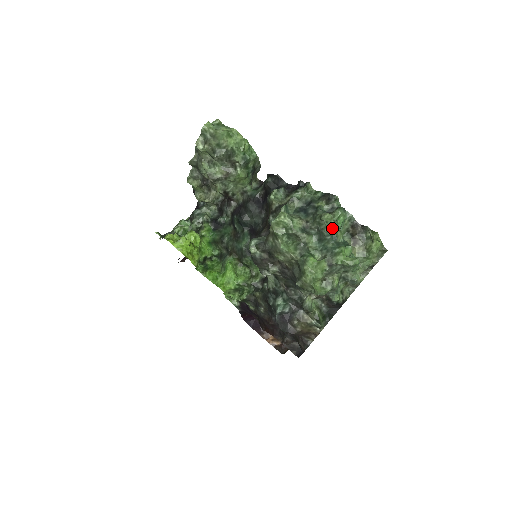
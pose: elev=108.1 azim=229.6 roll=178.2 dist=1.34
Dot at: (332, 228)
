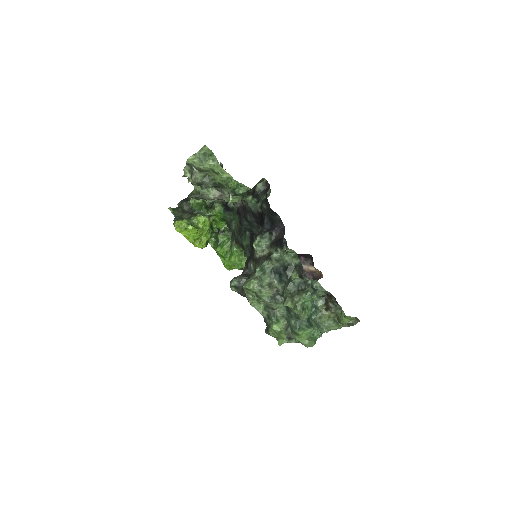
Dot at: (294, 313)
